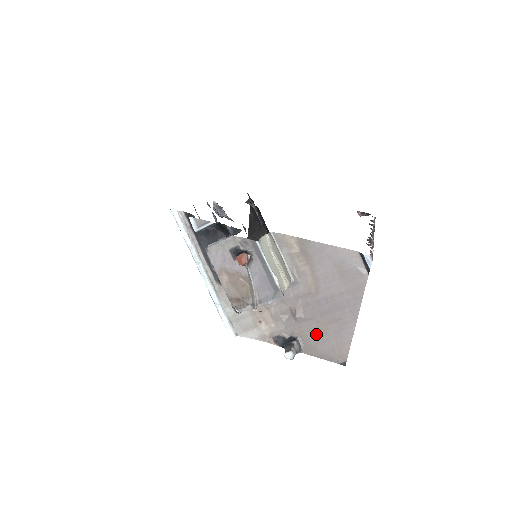
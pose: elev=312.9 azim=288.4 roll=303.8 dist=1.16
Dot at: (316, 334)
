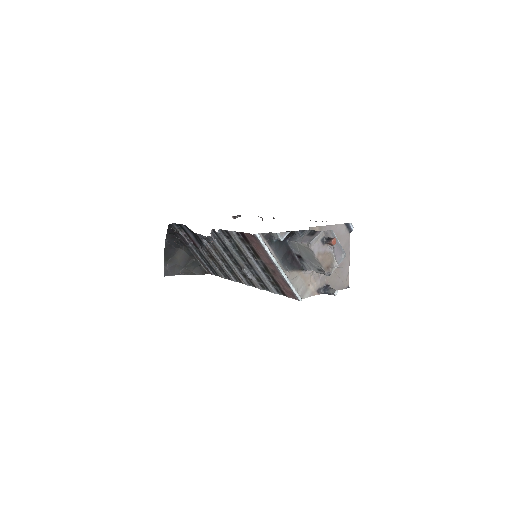
Dot at: (335, 278)
